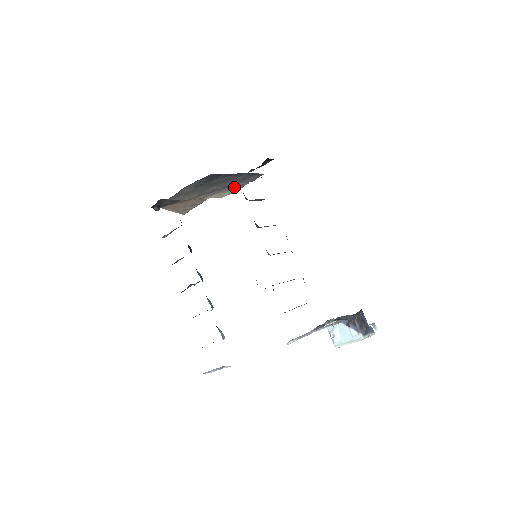
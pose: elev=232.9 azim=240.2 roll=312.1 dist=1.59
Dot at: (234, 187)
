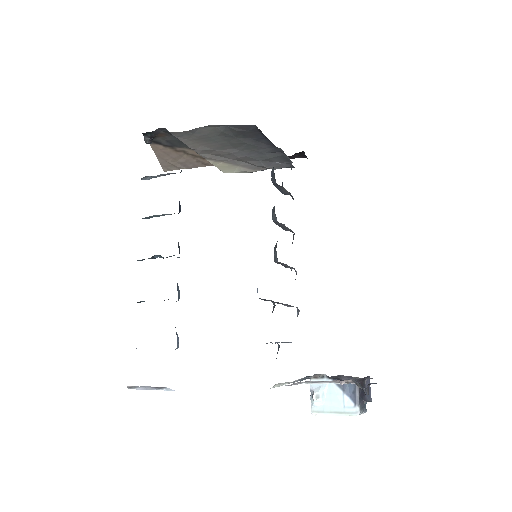
Dot at: (249, 165)
